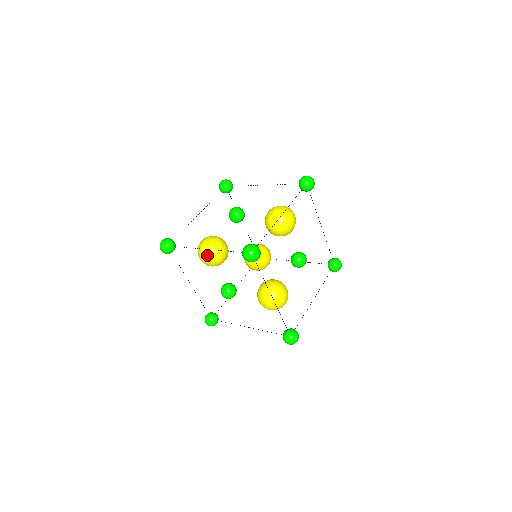
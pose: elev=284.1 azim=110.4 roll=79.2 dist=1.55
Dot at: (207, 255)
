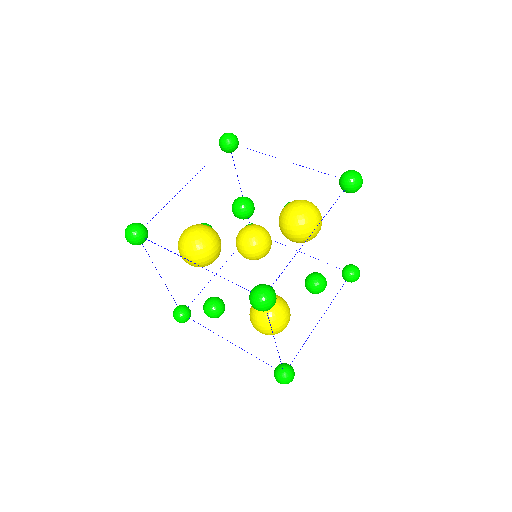
Dot at: (191, 256)
